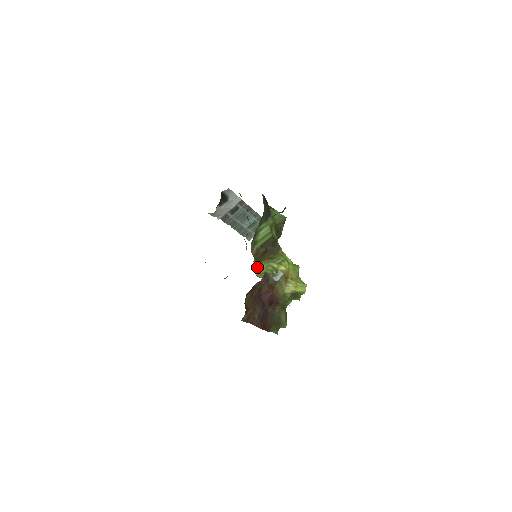
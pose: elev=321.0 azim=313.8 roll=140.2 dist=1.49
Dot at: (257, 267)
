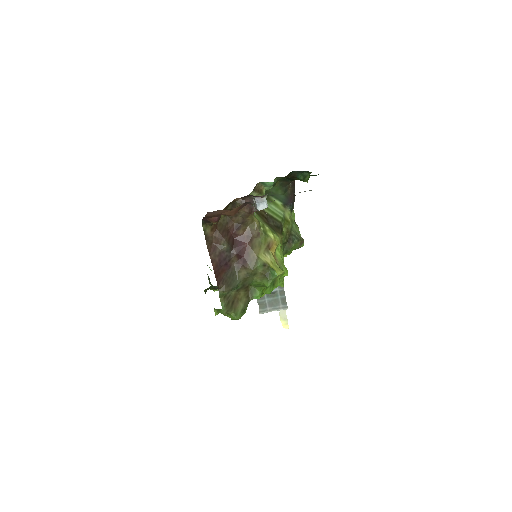
Dot at: occluded
